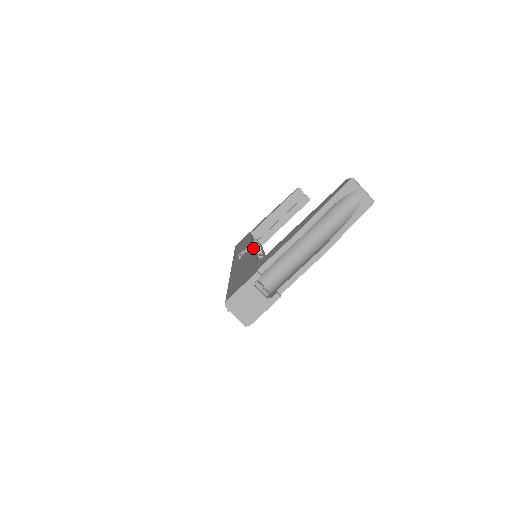
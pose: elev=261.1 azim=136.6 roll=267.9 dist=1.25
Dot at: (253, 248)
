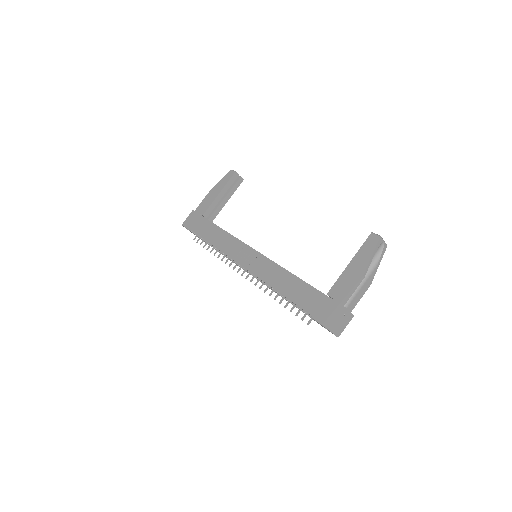
Dot at: (268, 258)
